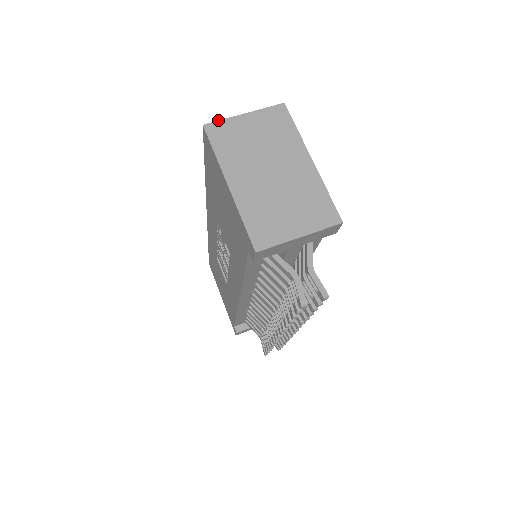
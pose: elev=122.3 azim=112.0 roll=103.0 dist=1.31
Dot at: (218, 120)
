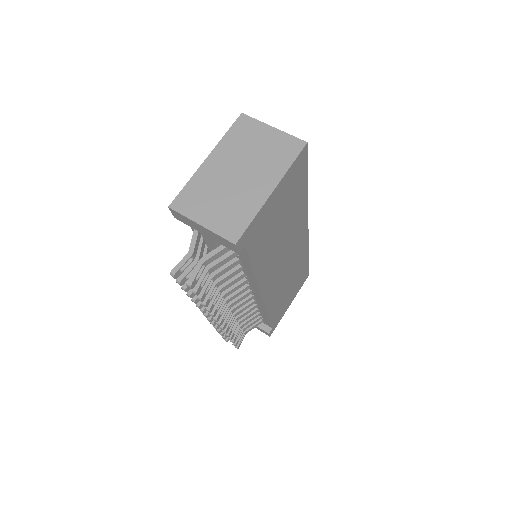
Dot at: occluded
